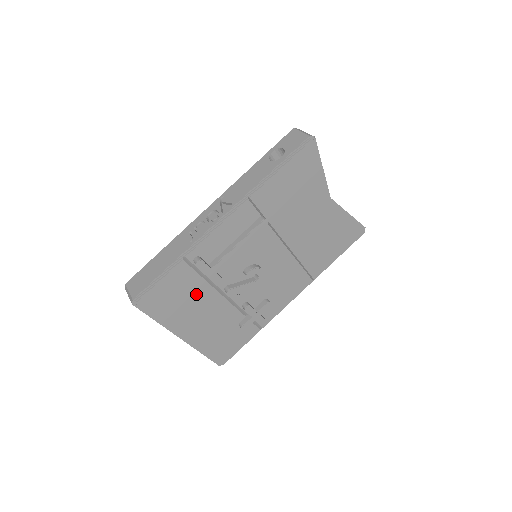
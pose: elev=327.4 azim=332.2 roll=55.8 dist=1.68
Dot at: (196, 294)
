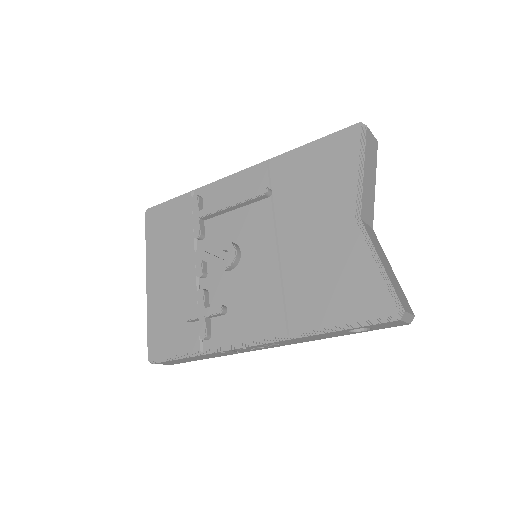
Dot at: (180, 238)
